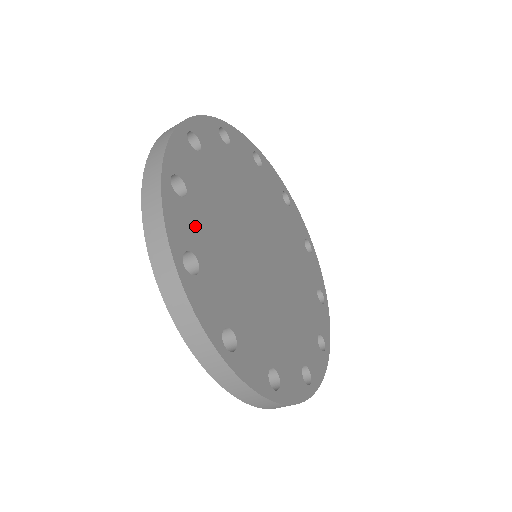
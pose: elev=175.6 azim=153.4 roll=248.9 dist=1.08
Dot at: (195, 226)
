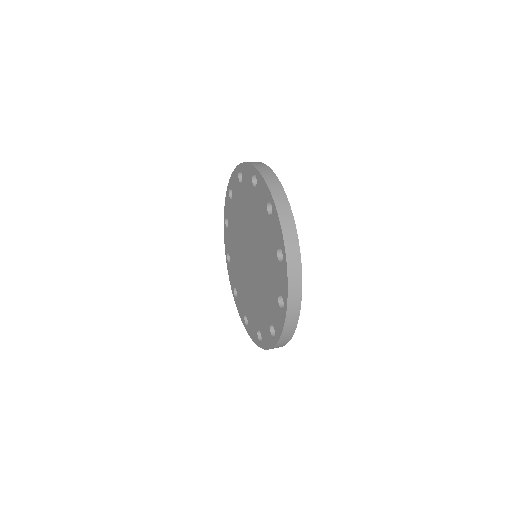
Dot at: occluded
